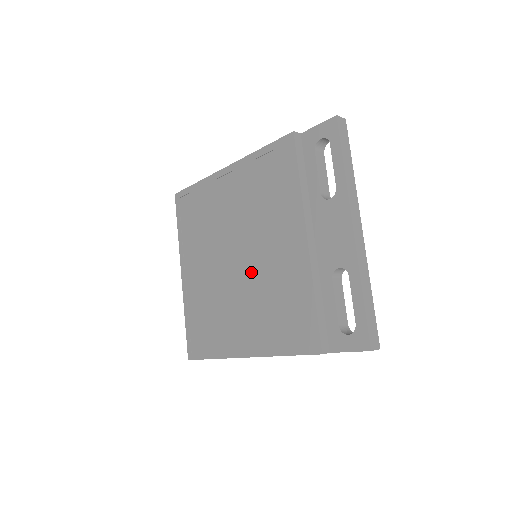
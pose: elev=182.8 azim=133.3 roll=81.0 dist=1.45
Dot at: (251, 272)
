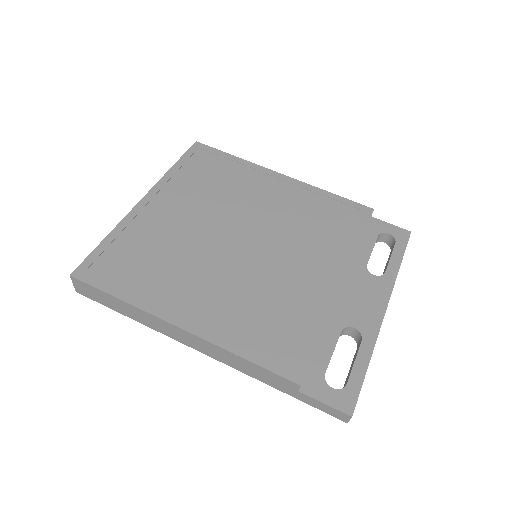
Dot at: (253, 262)
